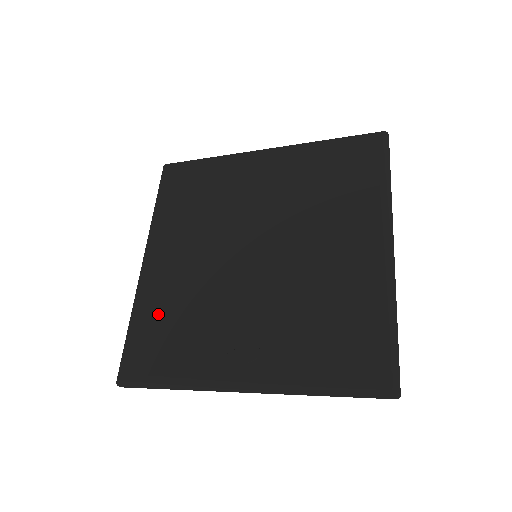
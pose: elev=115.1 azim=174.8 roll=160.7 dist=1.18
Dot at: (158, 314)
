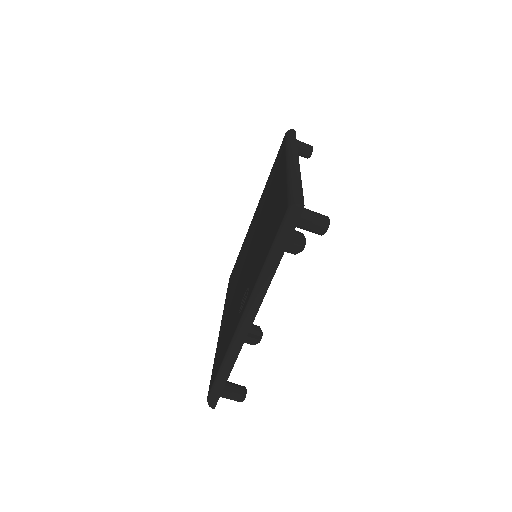
Dot at: (221, 342)
